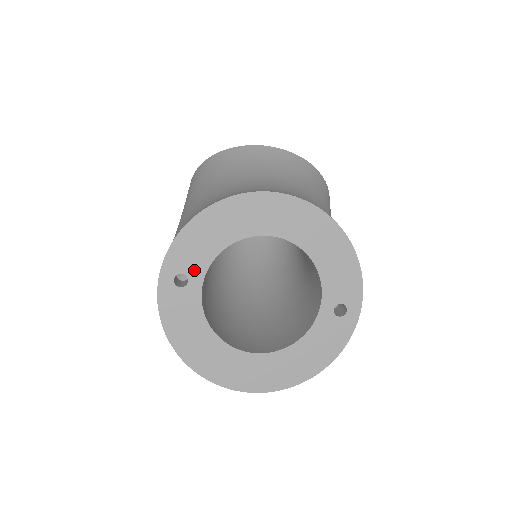
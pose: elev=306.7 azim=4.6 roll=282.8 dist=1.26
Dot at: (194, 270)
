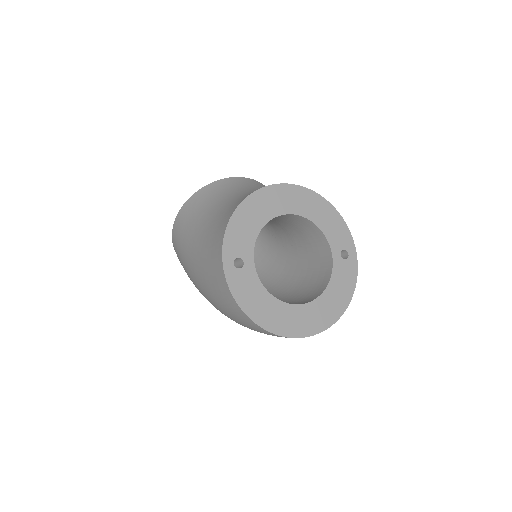
Dot at: (245, 253)
